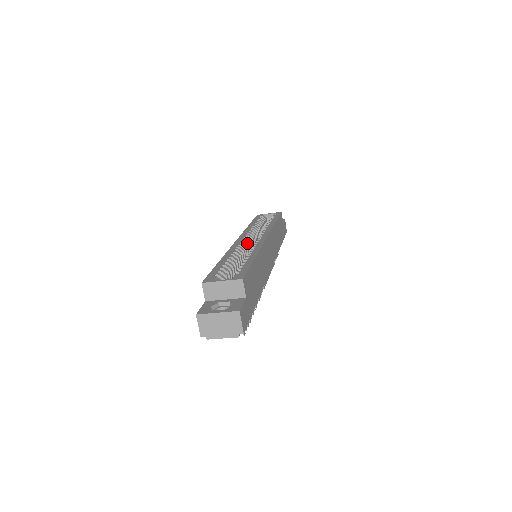
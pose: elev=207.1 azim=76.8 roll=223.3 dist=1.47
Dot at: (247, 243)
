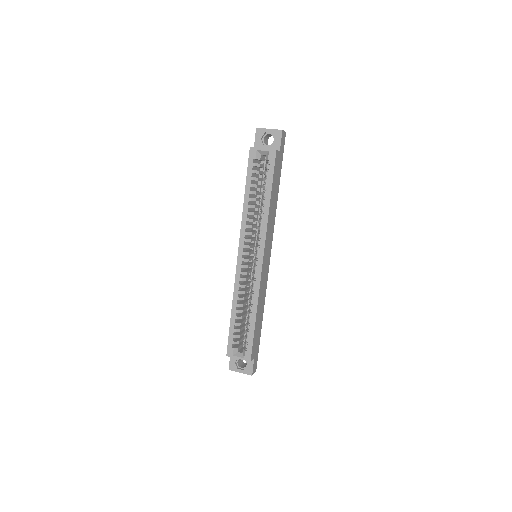
Dot at: (247, 261)
